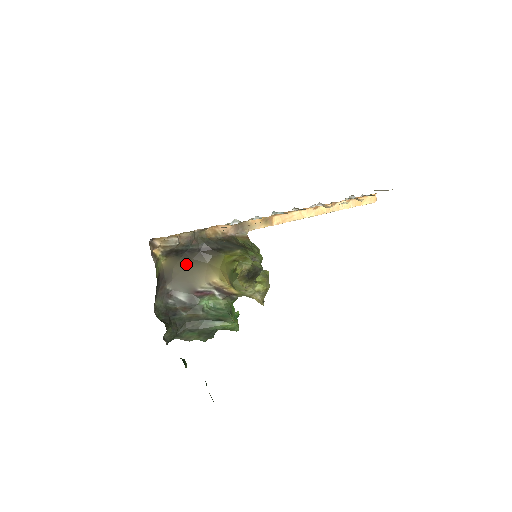
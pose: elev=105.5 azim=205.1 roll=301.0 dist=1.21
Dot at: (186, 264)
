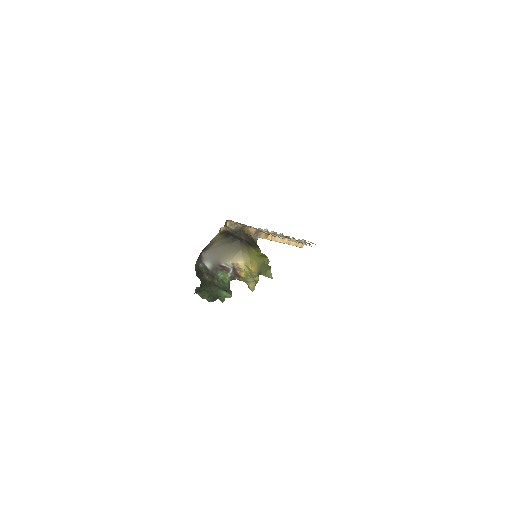
Dot at: (225, 244)
